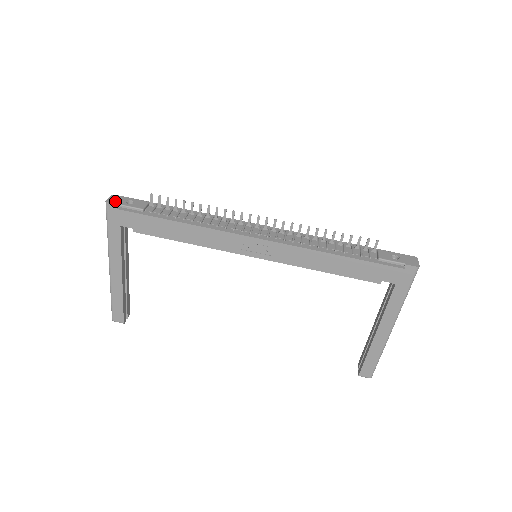
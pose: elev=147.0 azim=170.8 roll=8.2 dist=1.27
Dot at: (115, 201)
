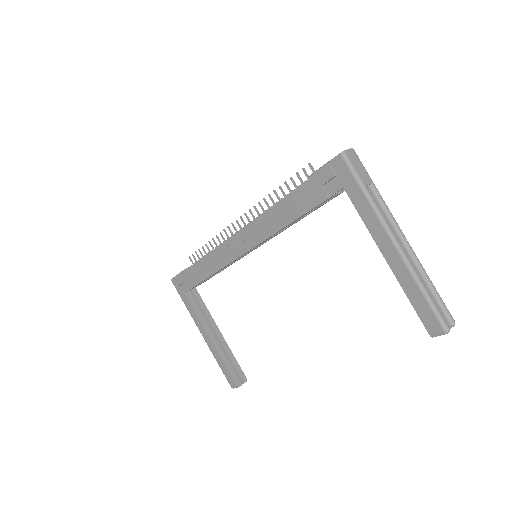
Dot at: occluded
